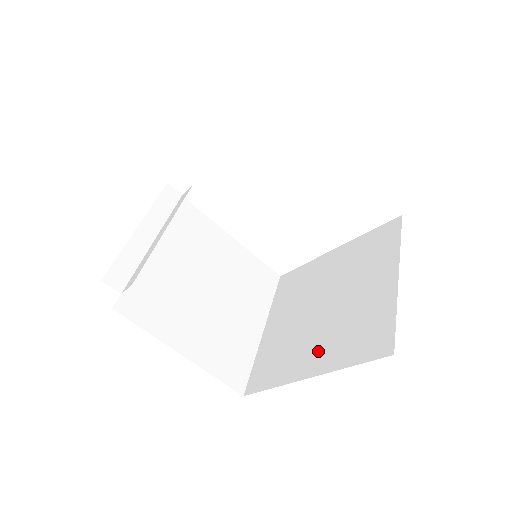
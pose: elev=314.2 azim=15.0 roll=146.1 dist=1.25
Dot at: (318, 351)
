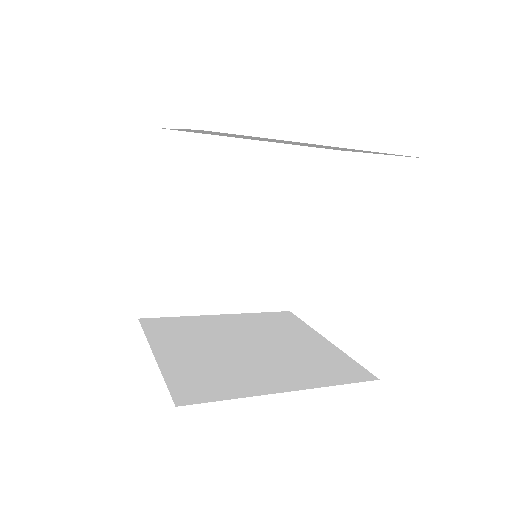
Dot at: occluded
